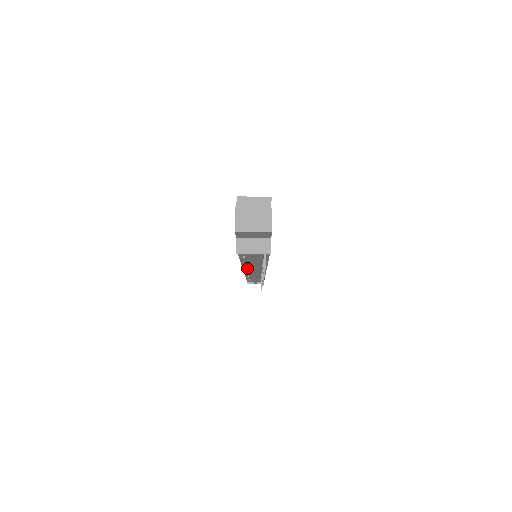
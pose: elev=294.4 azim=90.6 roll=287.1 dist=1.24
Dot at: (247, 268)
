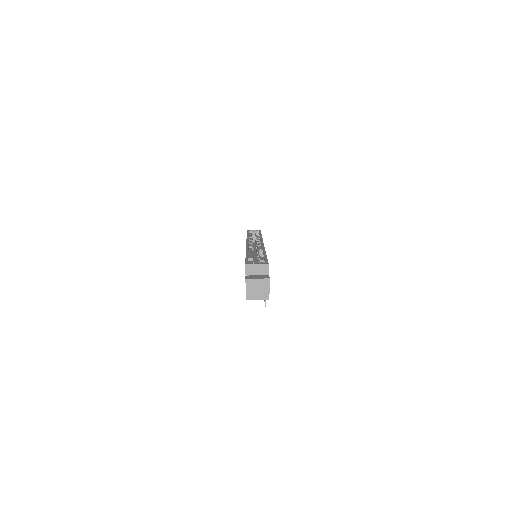
Dot at: occluded
